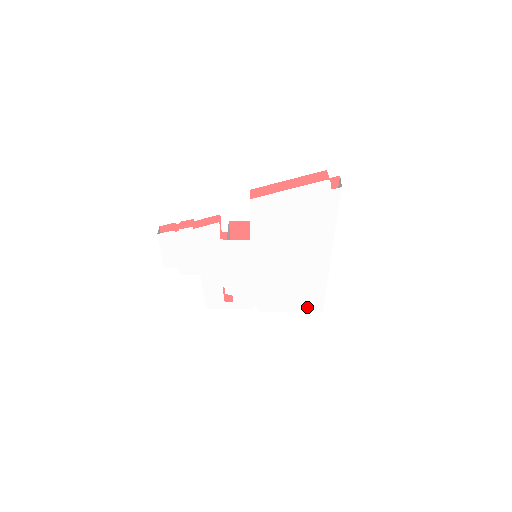
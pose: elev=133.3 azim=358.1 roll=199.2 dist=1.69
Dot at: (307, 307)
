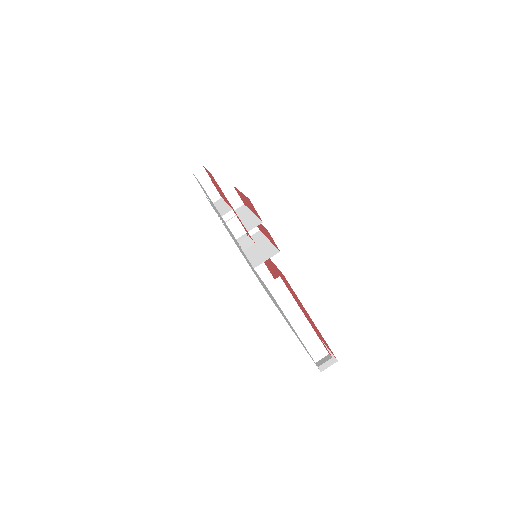
Dot at: occluded
